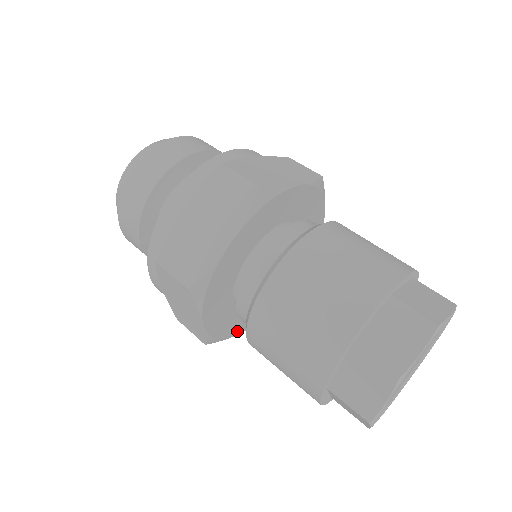
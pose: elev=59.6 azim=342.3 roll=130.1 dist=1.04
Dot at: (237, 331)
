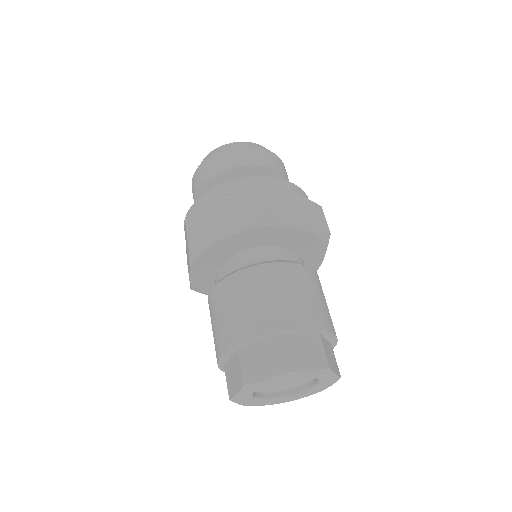
Dot at: occluded
